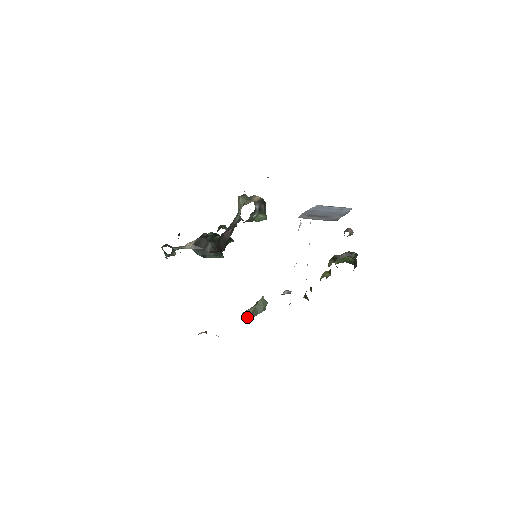
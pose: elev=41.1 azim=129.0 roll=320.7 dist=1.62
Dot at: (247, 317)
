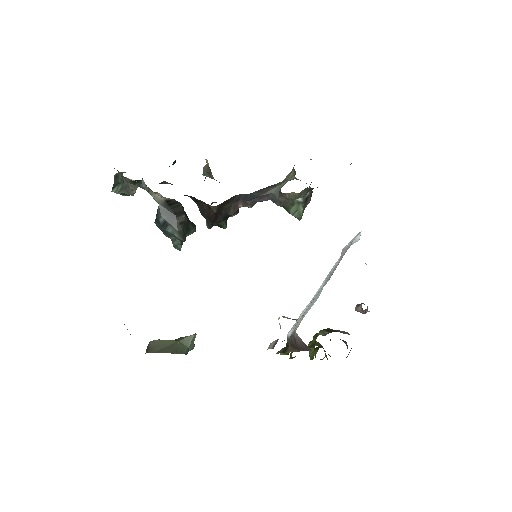
Dot at: (157, 349)
